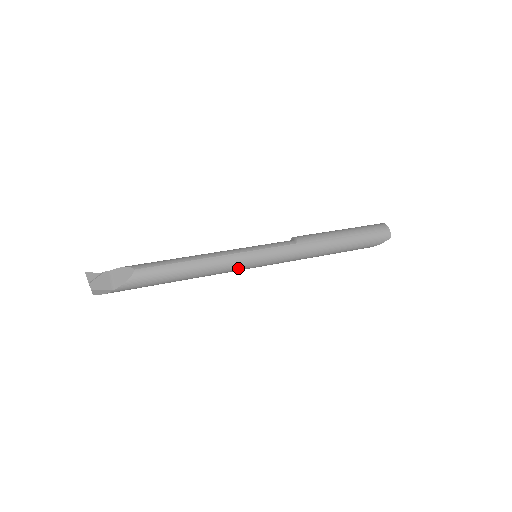
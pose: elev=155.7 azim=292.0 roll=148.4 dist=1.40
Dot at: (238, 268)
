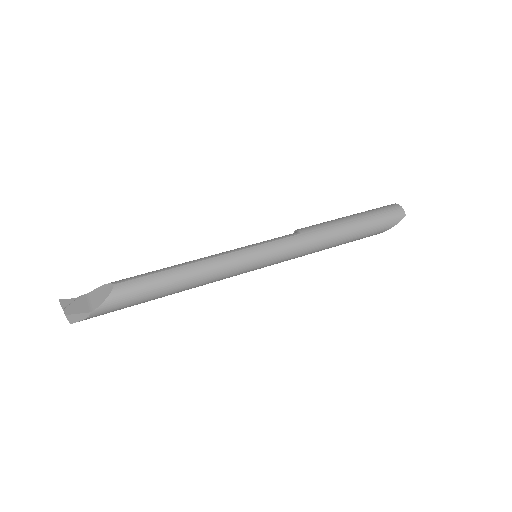
Dot at: (237, 270)
